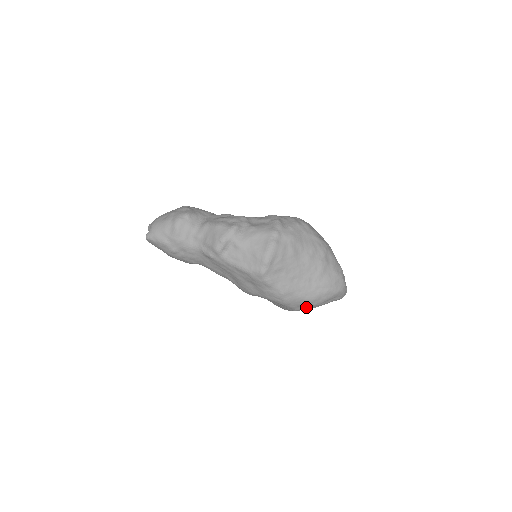
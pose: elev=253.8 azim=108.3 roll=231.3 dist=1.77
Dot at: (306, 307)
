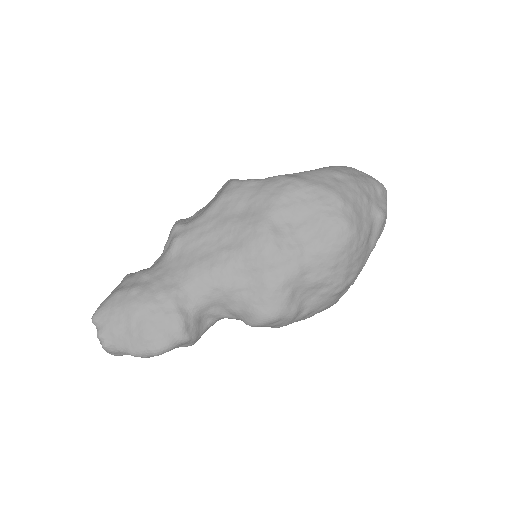
Dot at: (337, 182)
